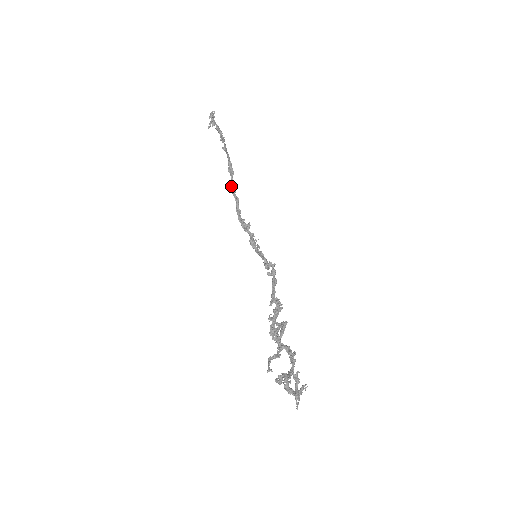
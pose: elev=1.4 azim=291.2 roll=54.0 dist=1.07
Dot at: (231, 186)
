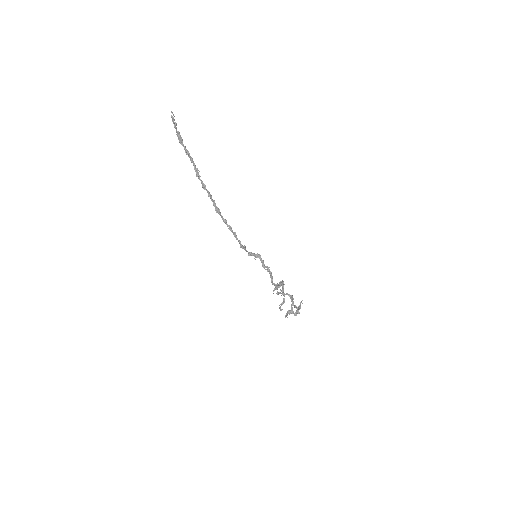
Dot at: (222, 219)
